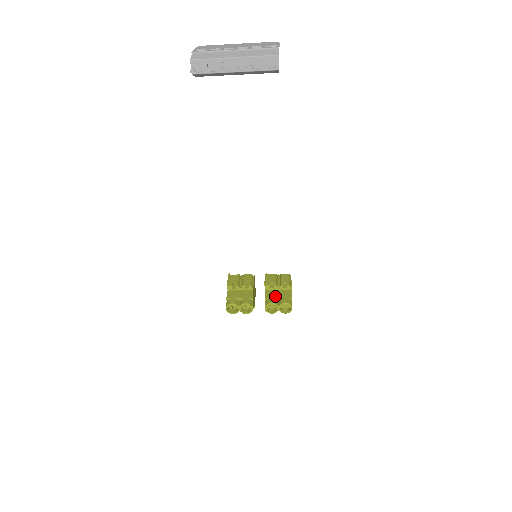
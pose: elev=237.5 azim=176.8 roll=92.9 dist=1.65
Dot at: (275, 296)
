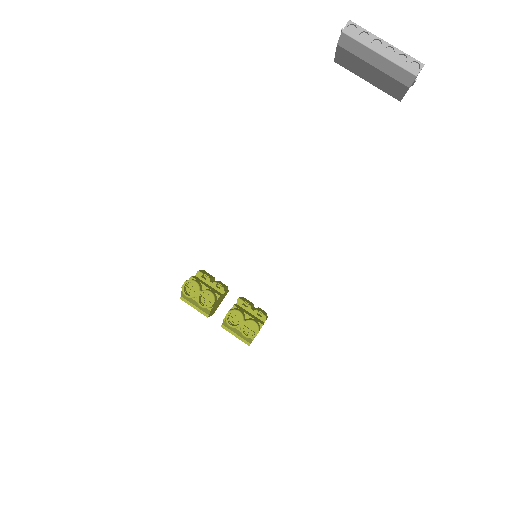
Dot at: (245, 312)
